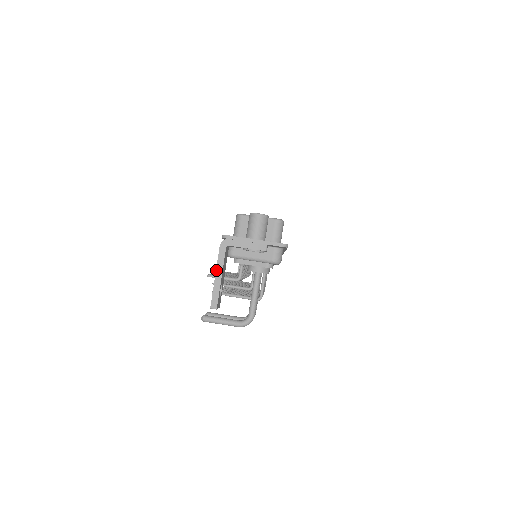
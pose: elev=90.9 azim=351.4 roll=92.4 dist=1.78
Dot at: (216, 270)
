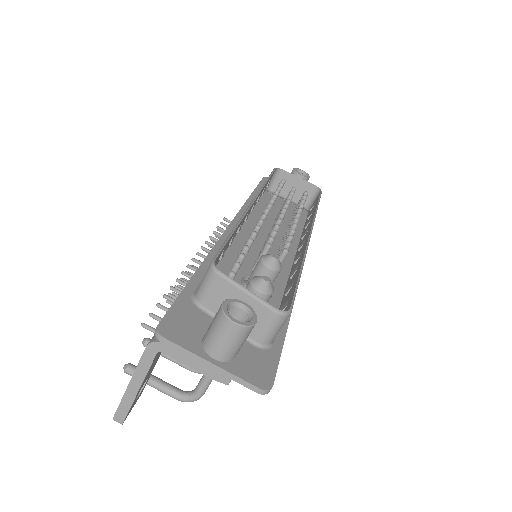
Dot at: (132, 377)
